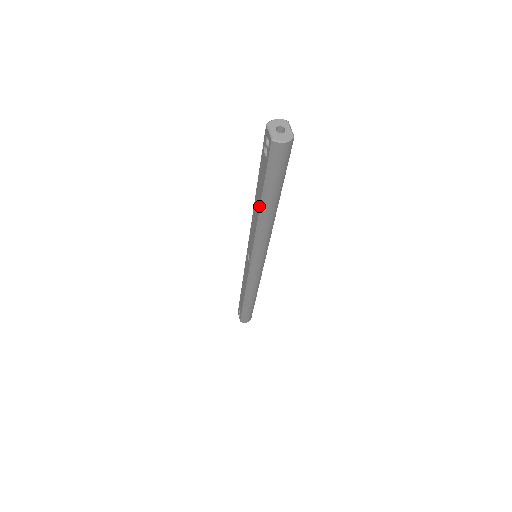
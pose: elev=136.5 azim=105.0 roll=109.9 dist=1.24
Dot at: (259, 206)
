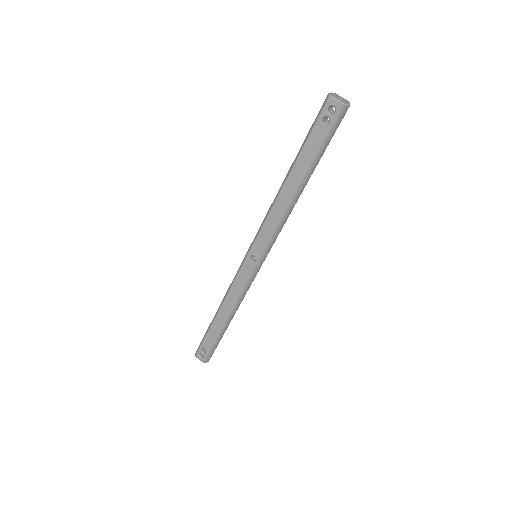
Dot at: (299, 183)
